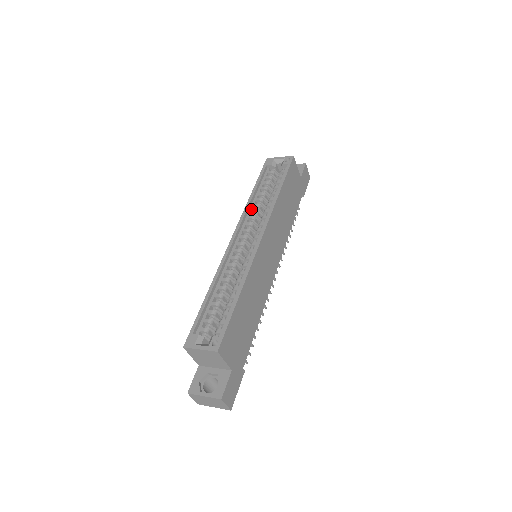
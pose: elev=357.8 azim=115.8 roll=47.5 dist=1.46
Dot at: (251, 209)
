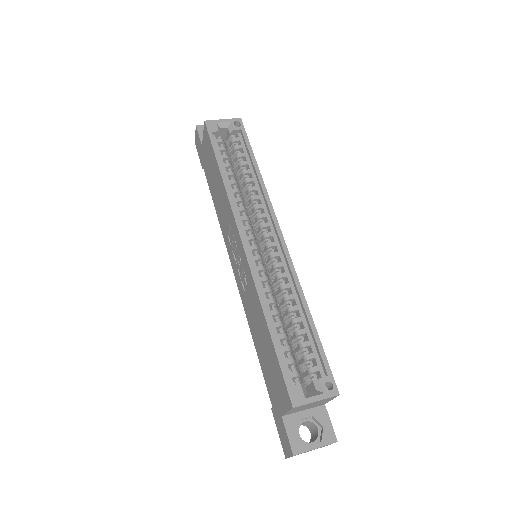
Dot at: (234, 197)
